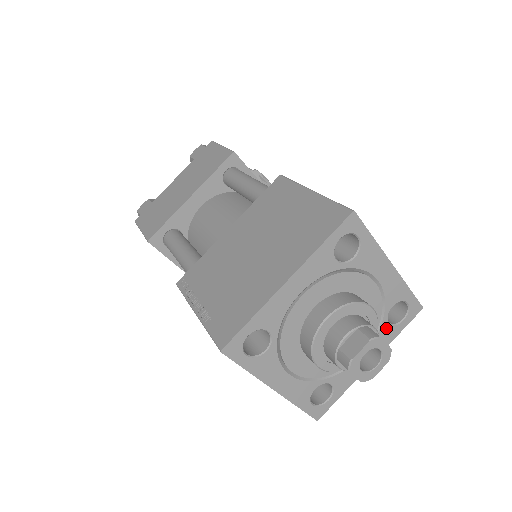
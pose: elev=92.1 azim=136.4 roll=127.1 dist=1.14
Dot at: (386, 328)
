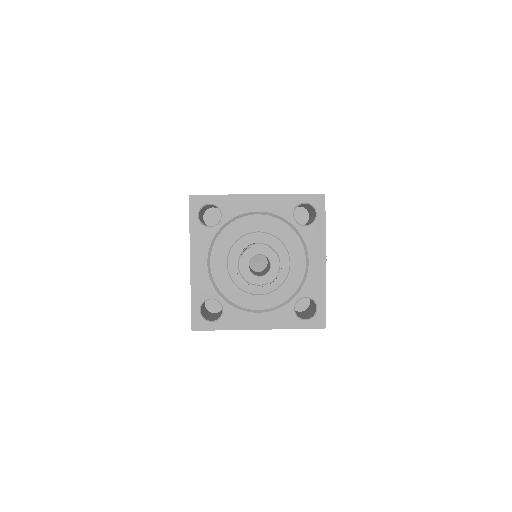
Dot at: (290, 311)
